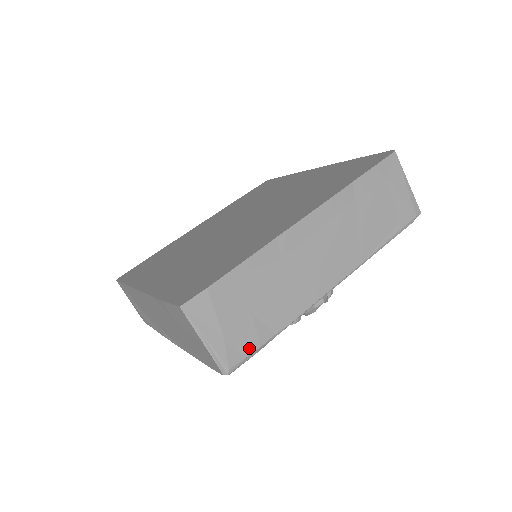
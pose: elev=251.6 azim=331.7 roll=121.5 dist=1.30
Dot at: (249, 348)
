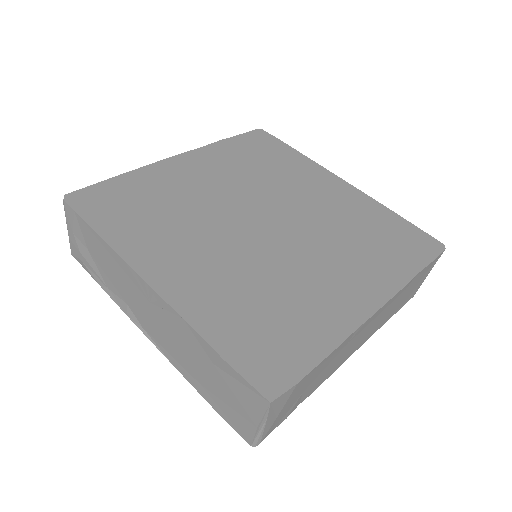
Dot at: (281, 421)
